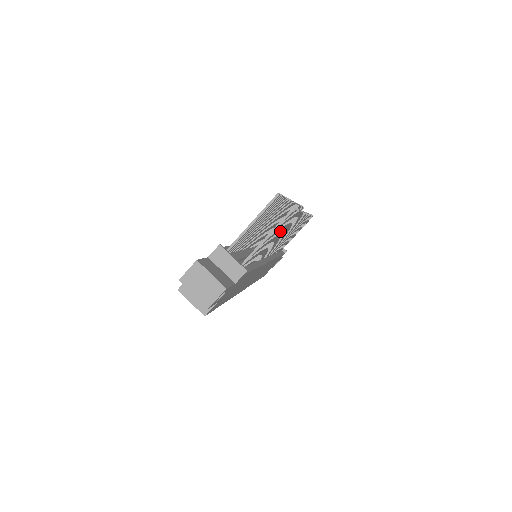
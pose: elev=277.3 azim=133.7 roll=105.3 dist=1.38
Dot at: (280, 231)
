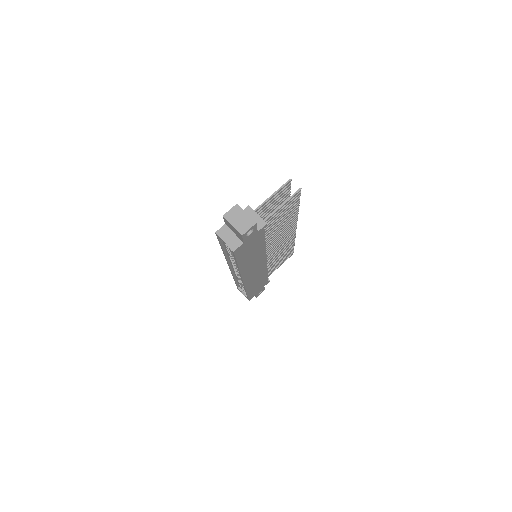
Dot at: (285, 215)
